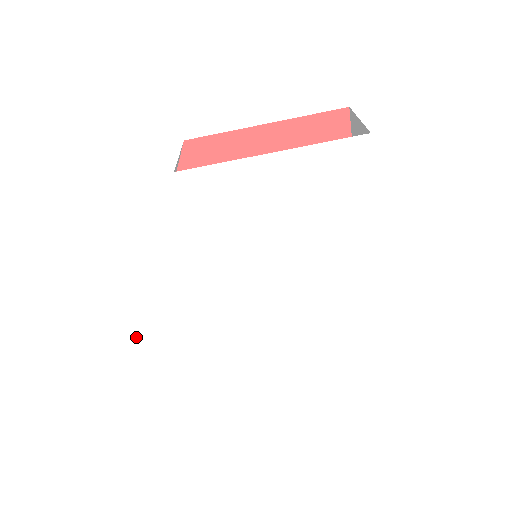
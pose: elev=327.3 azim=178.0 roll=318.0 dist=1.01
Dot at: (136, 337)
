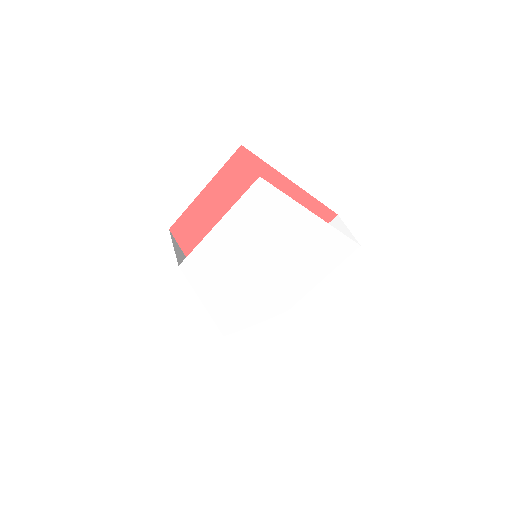
Dot at: (227, 339)
